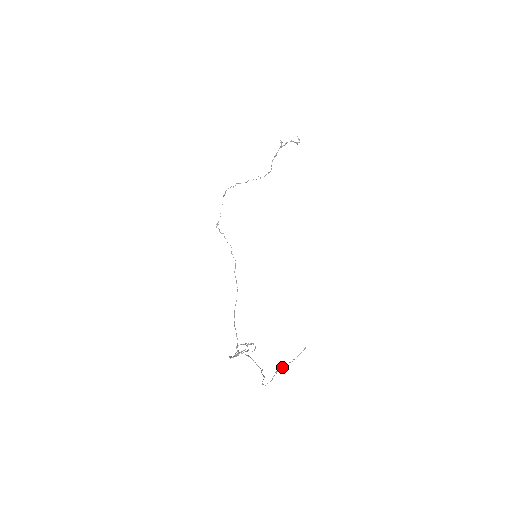
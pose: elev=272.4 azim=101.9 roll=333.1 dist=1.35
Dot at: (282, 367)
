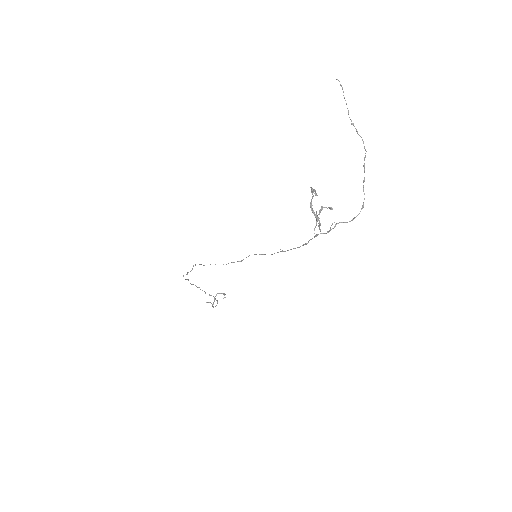
Dot at: occluded
